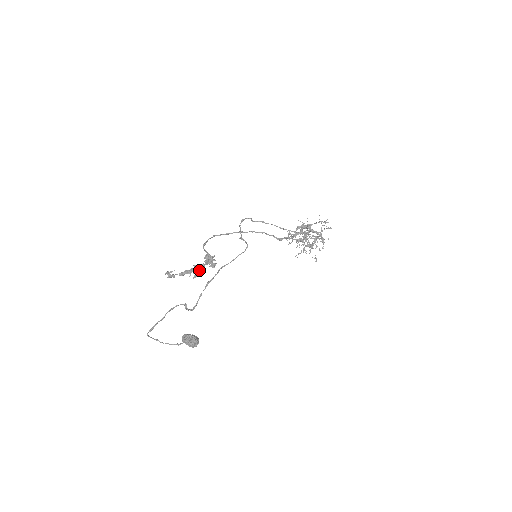
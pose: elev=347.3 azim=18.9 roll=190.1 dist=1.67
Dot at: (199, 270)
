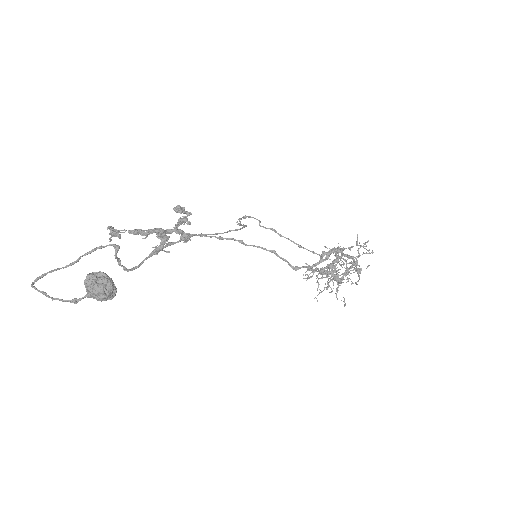
Dot at: (163, 242)
